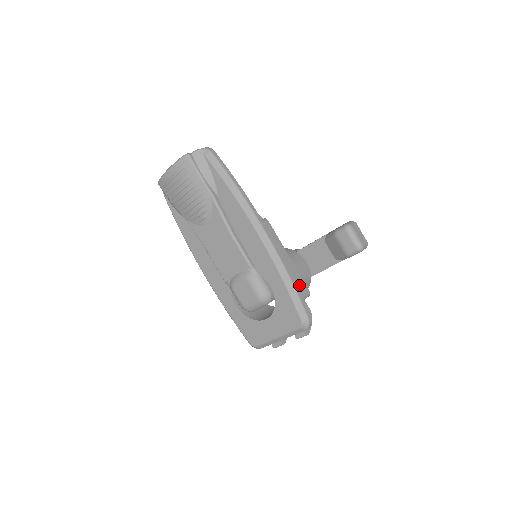
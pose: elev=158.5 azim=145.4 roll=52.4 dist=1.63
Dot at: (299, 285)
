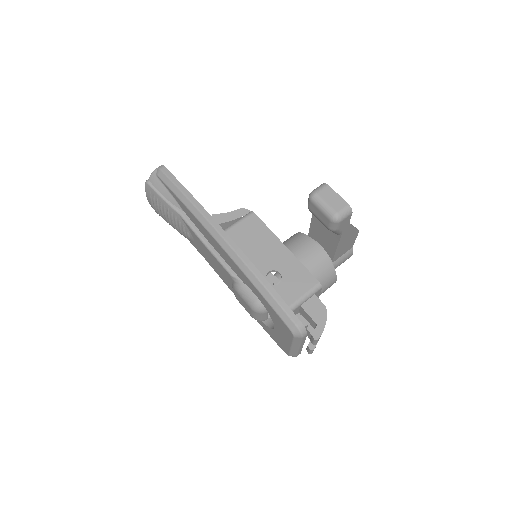
Dot at: (300, 279)
